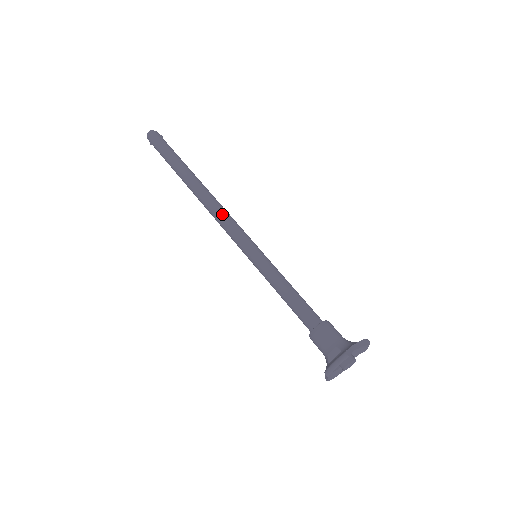
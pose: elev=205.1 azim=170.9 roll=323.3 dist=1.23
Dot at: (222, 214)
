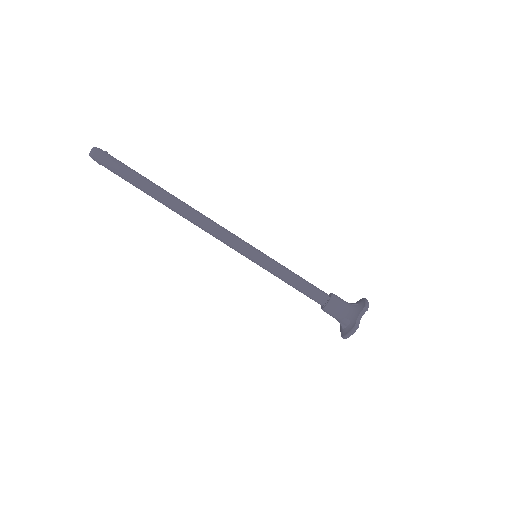
Dot at: (211, 229)
